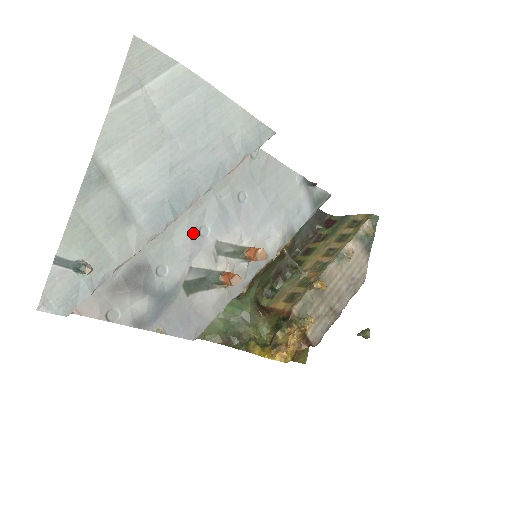
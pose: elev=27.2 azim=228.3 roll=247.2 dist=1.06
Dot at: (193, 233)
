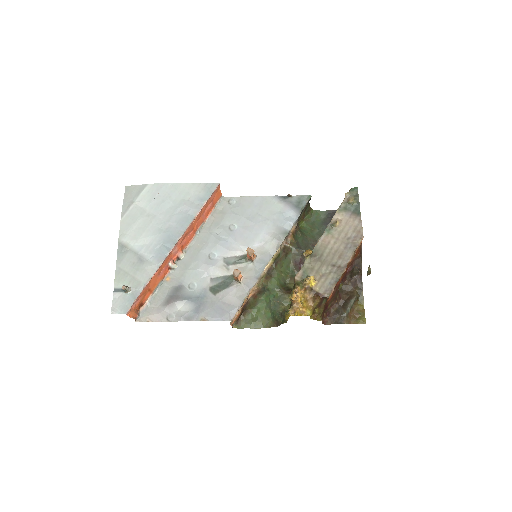
Dot at: (205, 259)
